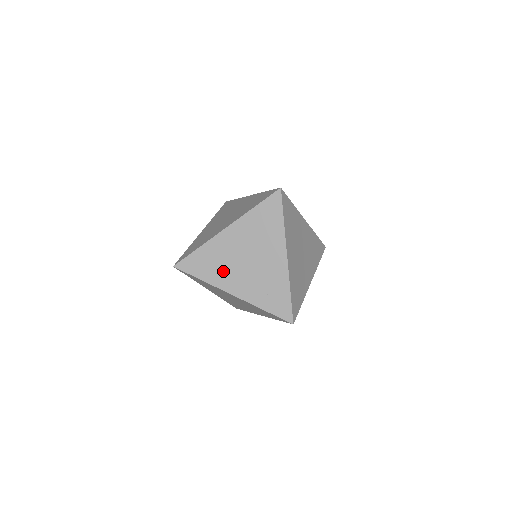
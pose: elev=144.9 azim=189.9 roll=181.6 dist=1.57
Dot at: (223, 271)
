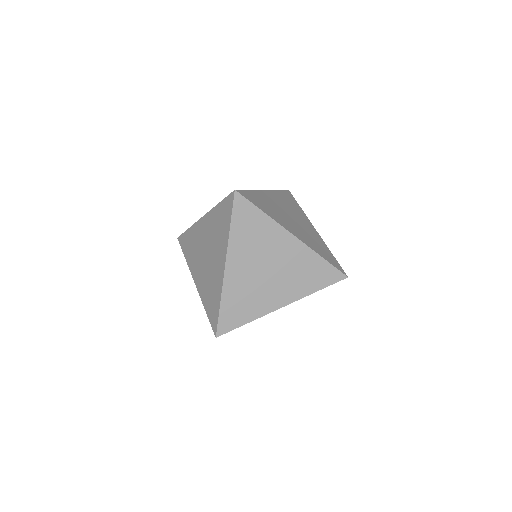
Dot at: (195, 257)
